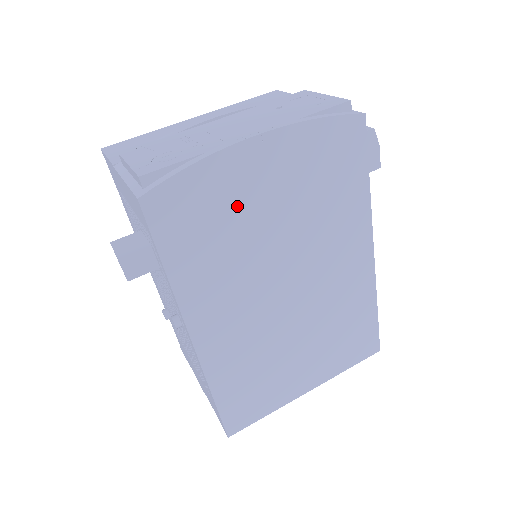
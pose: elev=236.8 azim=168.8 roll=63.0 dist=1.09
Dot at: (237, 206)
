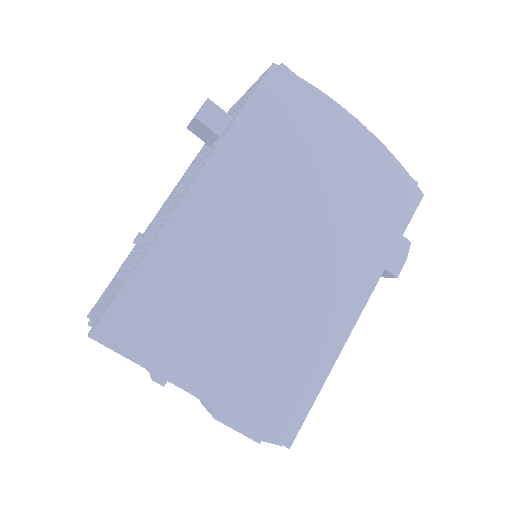
Dot at: (314, 143)
